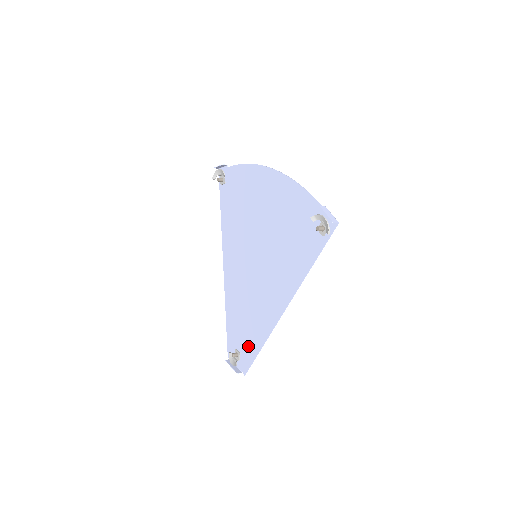
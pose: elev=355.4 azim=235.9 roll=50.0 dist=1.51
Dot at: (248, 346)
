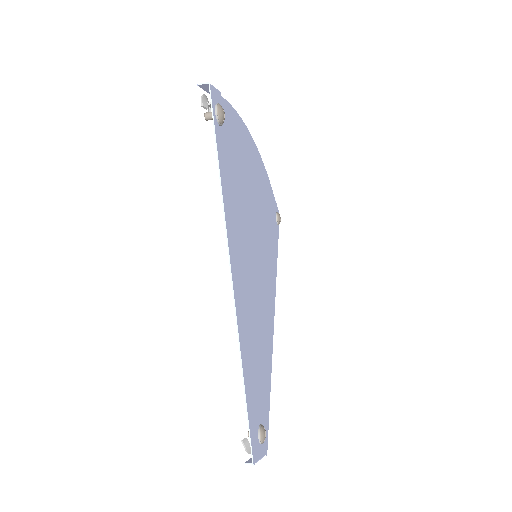
Dot at: (252, 402)
